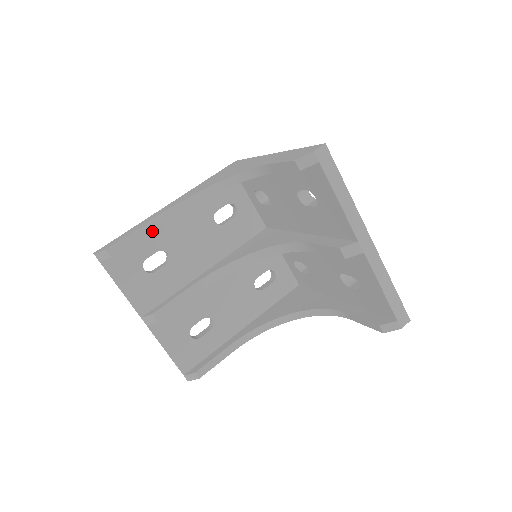
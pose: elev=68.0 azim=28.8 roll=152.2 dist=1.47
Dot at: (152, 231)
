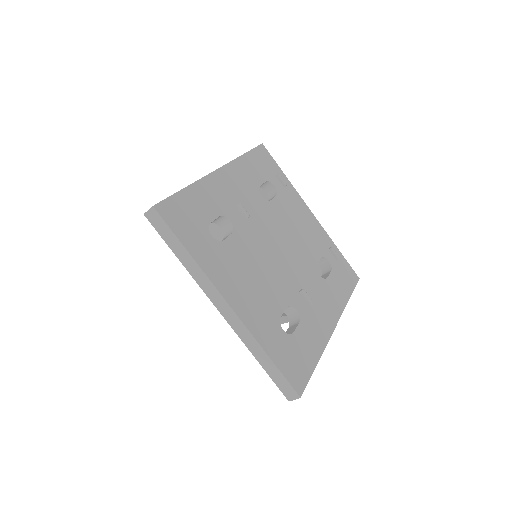
Dot at: occluded
